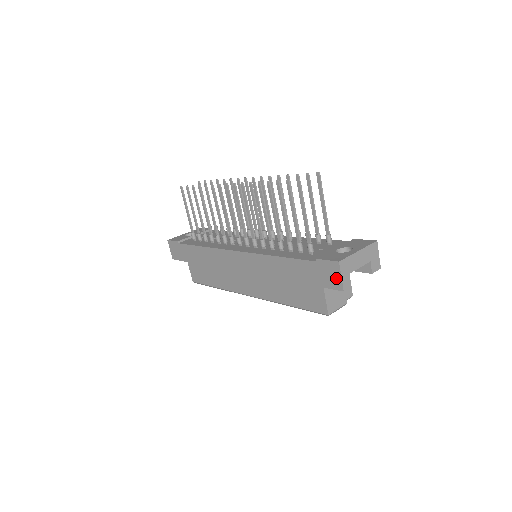
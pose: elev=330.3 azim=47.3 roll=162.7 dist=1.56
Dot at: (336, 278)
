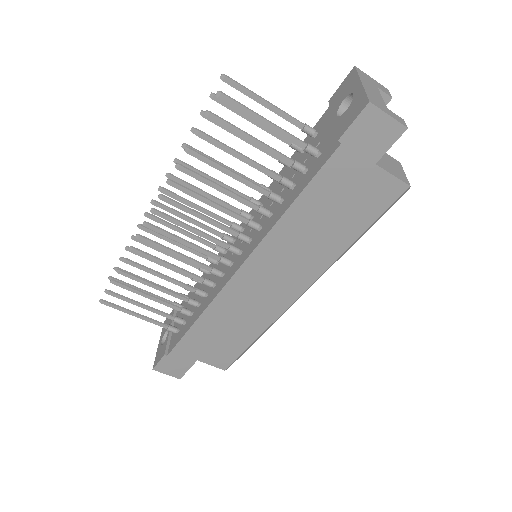
Dot at: (384, 126)
